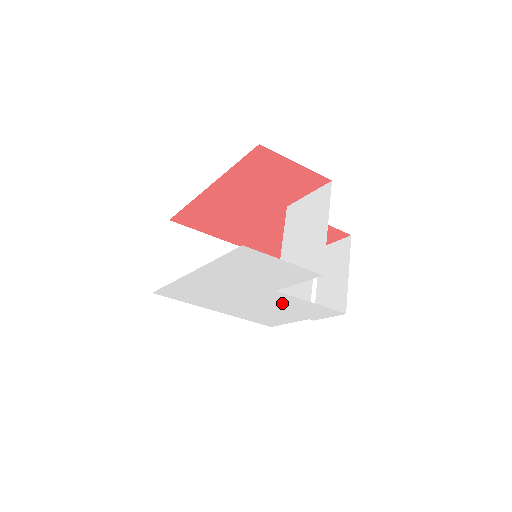
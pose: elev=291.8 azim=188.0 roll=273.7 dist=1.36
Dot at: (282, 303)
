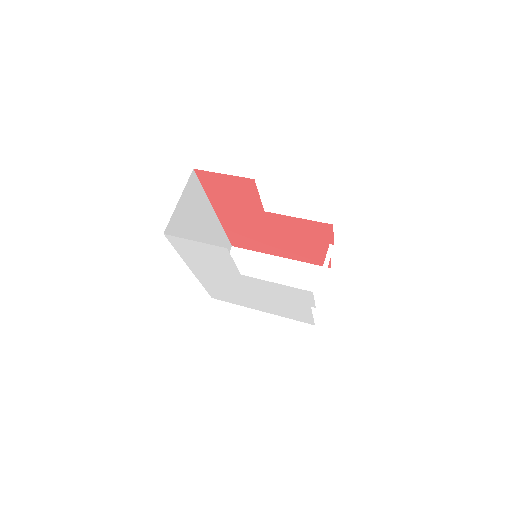
Dot at: (267, 289)
